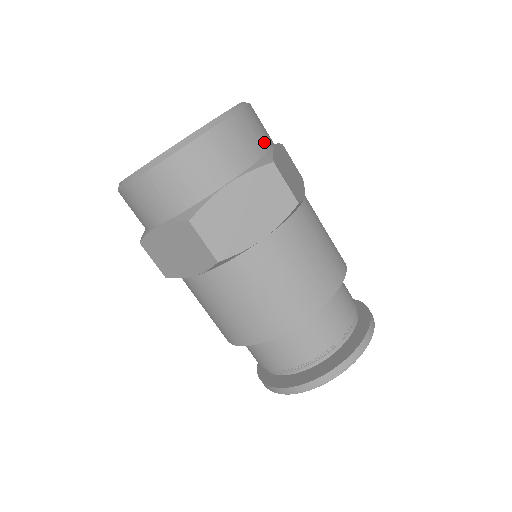
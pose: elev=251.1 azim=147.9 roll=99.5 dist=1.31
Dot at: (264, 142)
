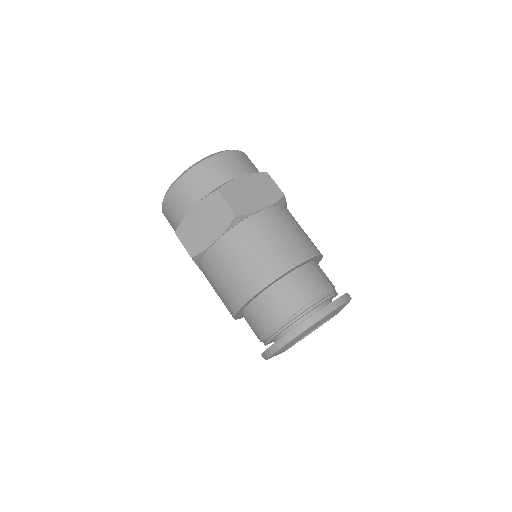
Dot at: (225, 176)
